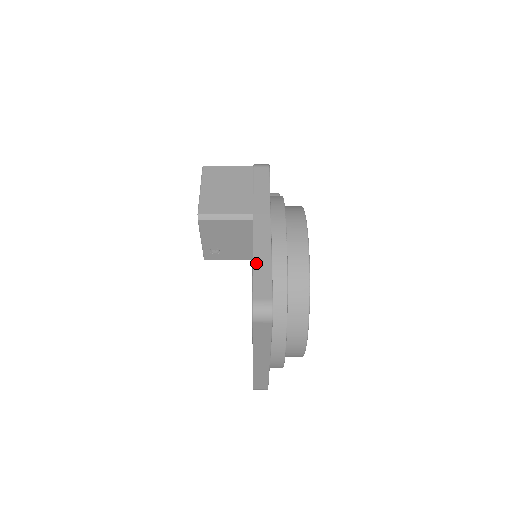
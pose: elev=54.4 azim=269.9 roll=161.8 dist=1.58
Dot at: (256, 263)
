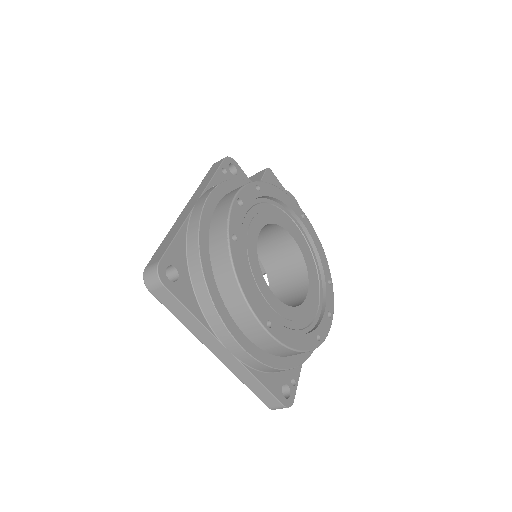
Dot at: (167, 236)
